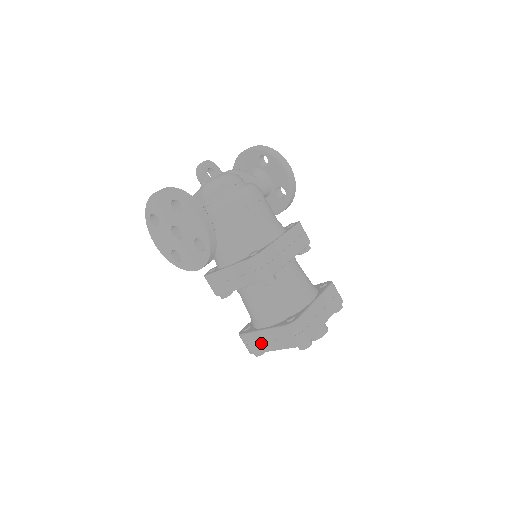
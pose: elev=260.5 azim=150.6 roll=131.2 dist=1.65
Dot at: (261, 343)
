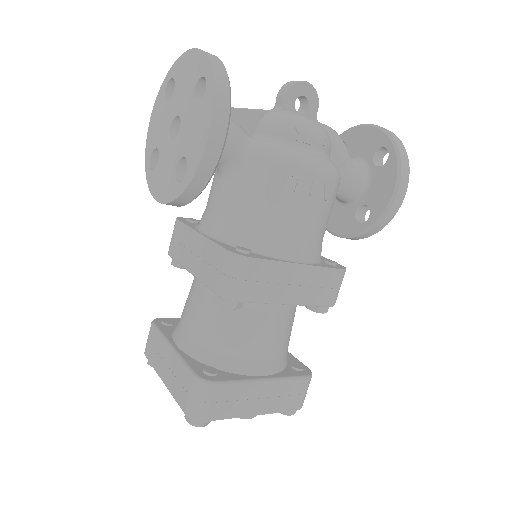
Dot at: (160, 357)
